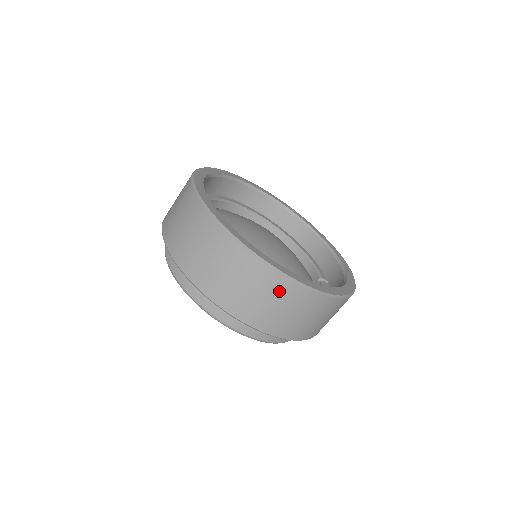
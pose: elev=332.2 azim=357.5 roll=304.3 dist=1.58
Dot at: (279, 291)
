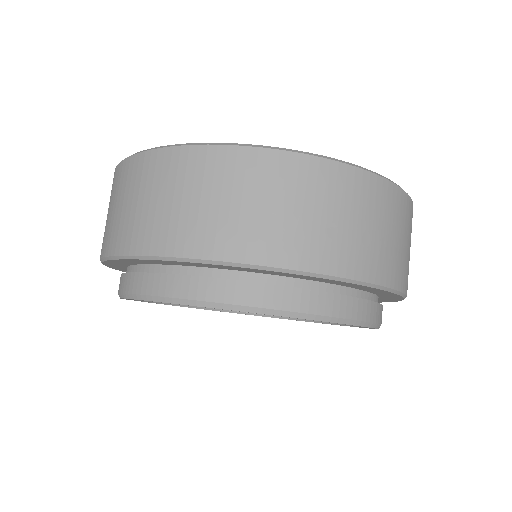
Dot at: (138, 177)
